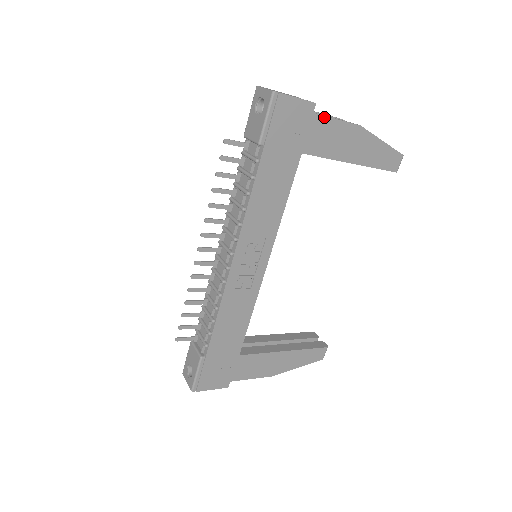
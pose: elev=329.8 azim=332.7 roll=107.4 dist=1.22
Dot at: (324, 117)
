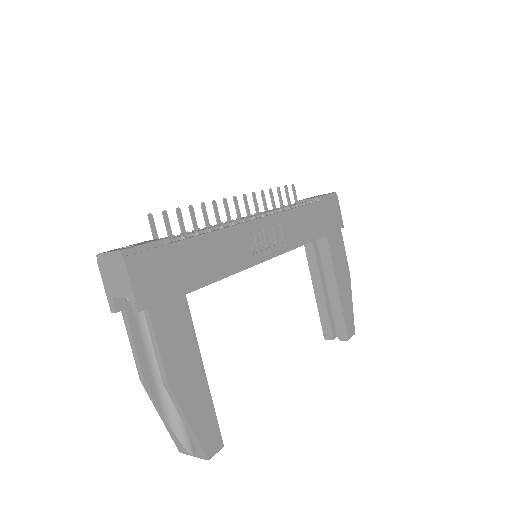
Dot at: (342, 239)
